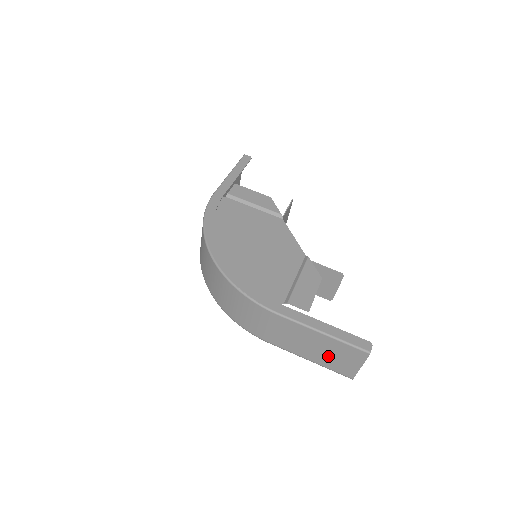
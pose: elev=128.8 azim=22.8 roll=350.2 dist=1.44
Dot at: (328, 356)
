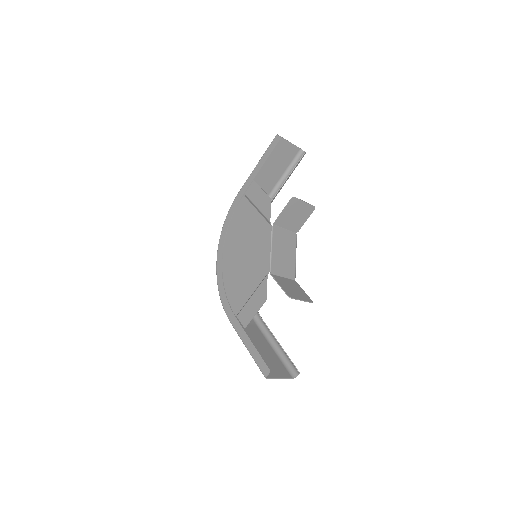
Dot at: (269, 358)
